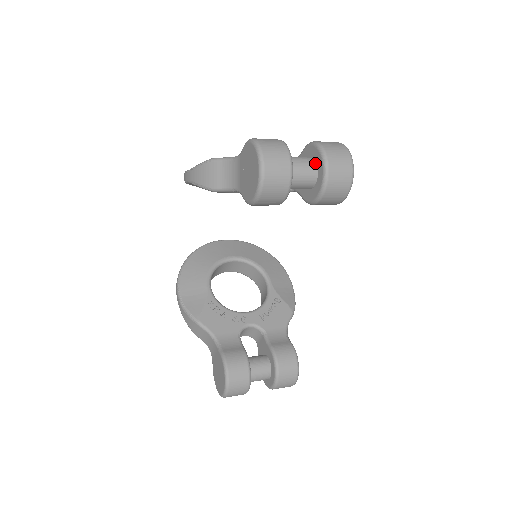
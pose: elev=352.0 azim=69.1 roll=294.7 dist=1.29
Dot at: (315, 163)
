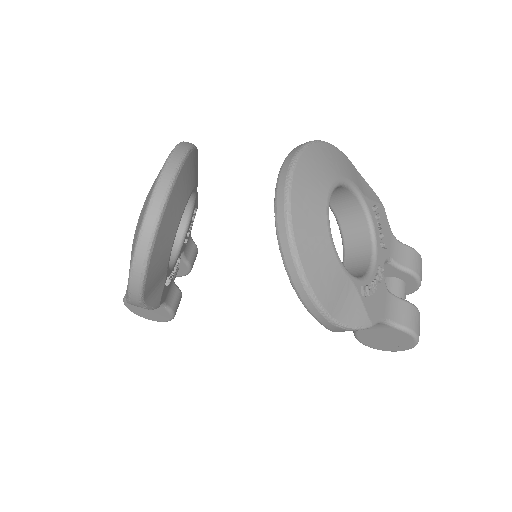
Dot at: occluded
